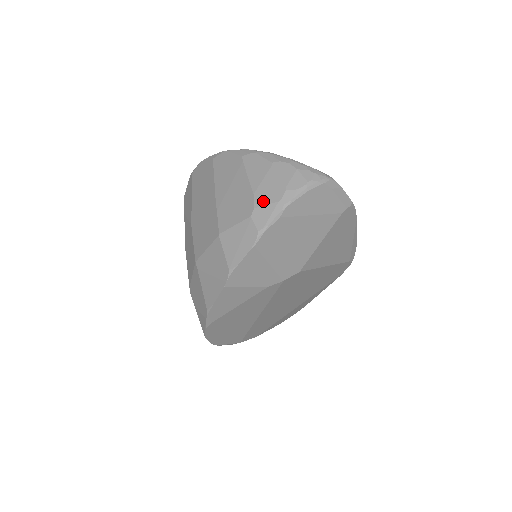
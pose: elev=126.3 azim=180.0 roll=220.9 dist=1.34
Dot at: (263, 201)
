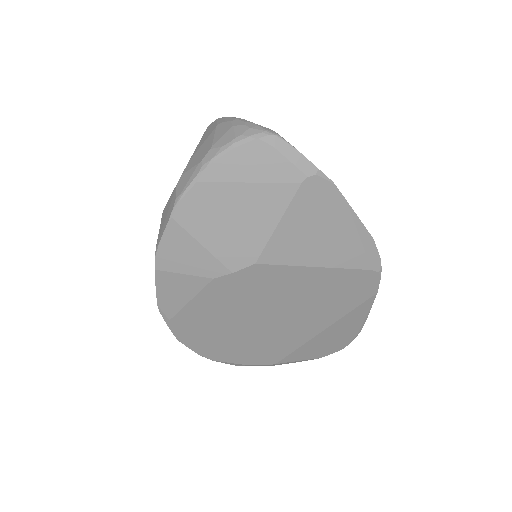
Dot at: (190, 166)
